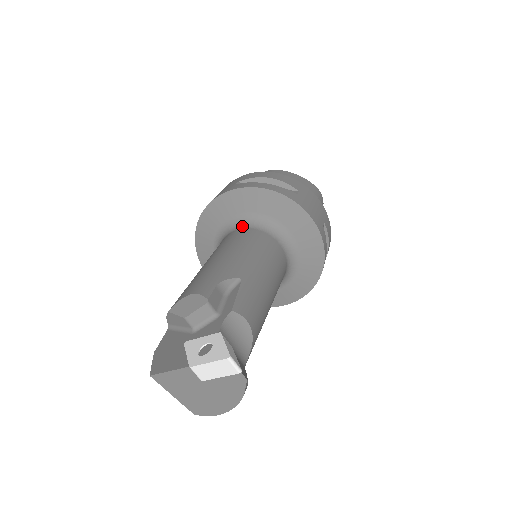
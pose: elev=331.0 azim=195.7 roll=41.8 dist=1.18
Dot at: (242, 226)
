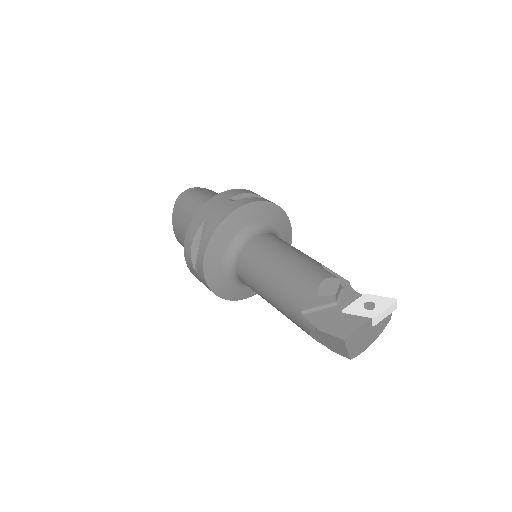
Dot at: (256, 233)
